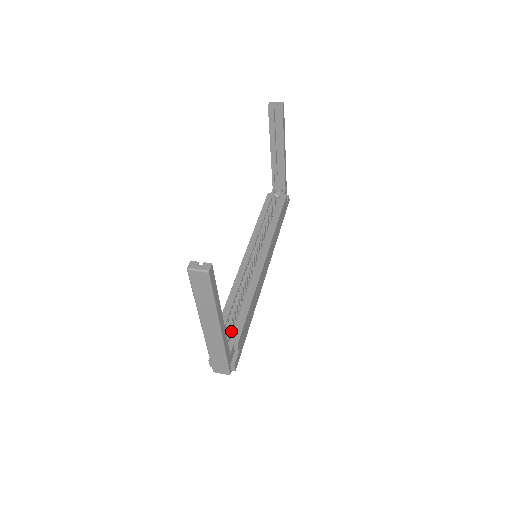
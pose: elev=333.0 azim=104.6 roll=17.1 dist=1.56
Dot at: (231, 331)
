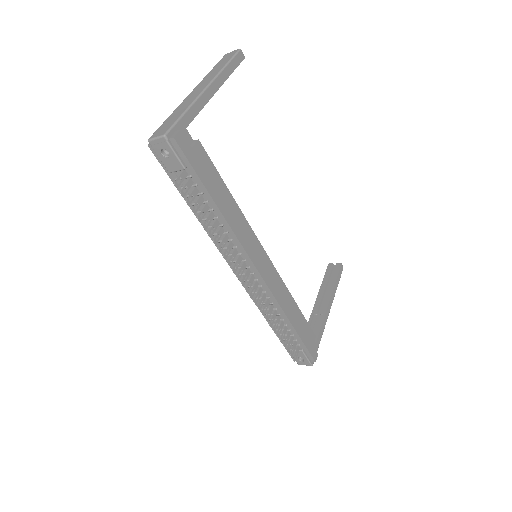
Dot at: occluded
